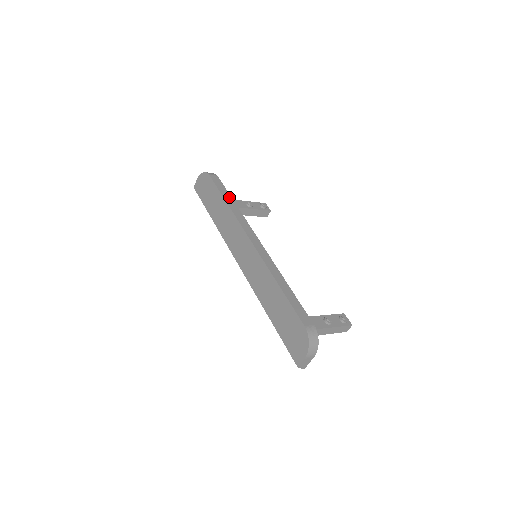
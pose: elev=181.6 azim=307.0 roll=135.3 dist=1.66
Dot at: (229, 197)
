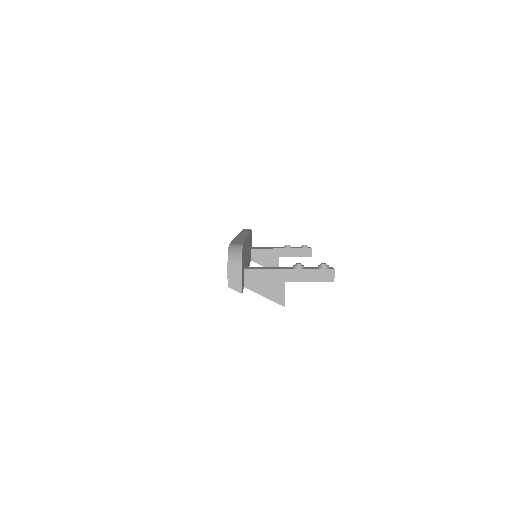
Dot at: occluded
